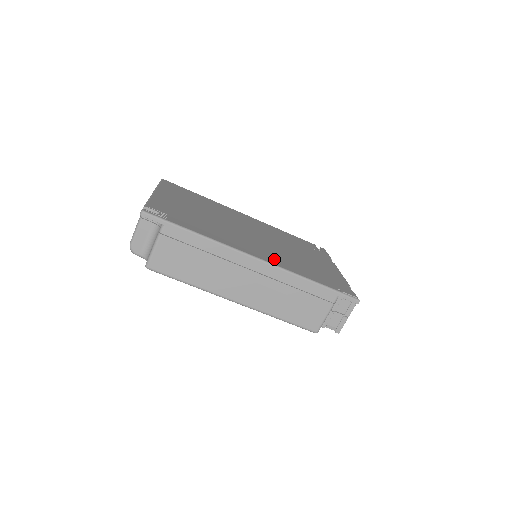
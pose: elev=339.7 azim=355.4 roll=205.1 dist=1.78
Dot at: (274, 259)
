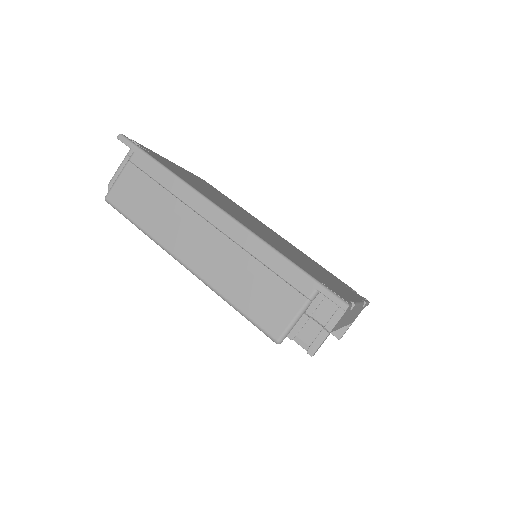
Dot at: (250, 227)
